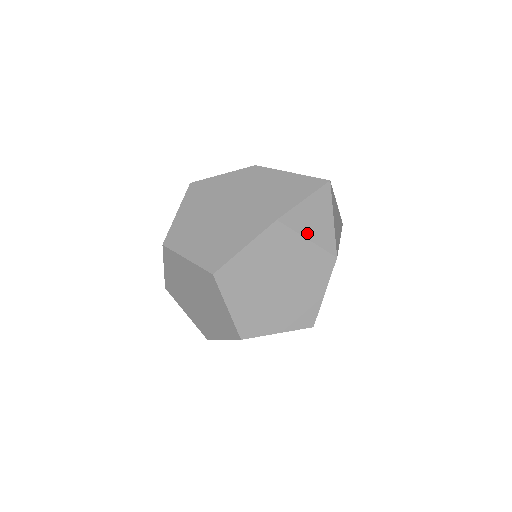
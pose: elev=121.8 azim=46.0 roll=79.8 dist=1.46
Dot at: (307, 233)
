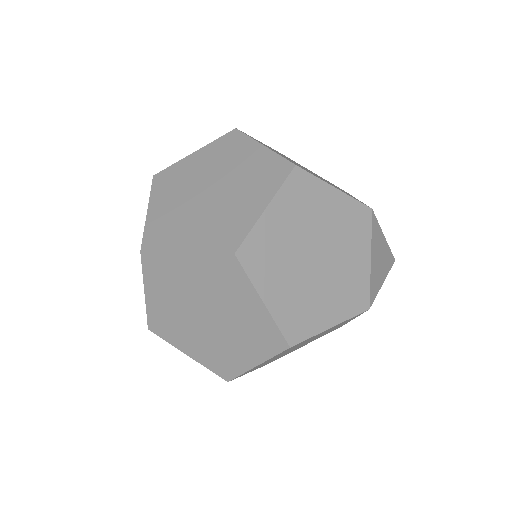
Dot at: occluded
